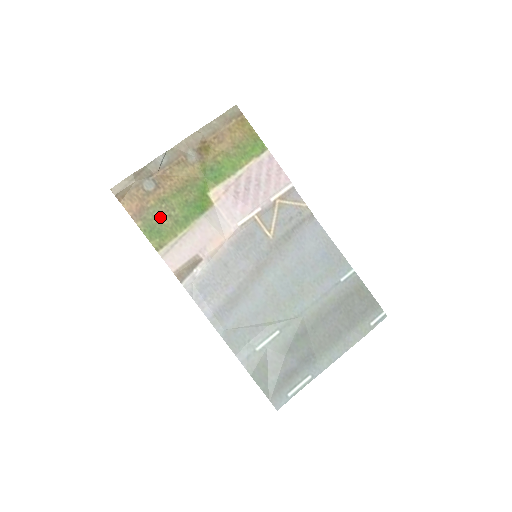
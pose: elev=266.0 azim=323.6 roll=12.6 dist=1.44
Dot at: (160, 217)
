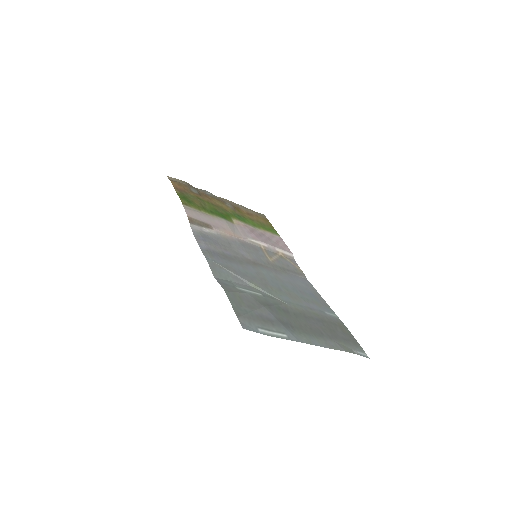
Dot at: (194, 200)
